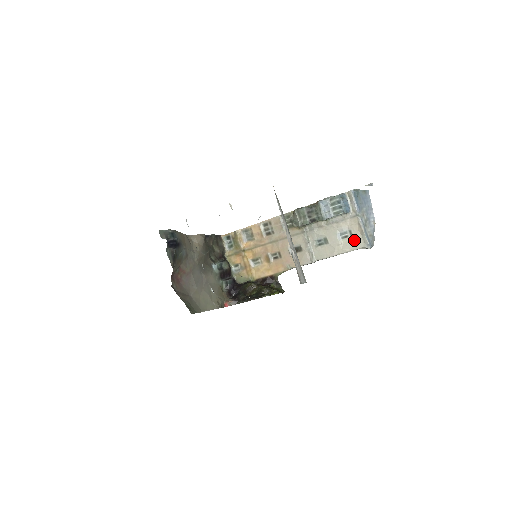
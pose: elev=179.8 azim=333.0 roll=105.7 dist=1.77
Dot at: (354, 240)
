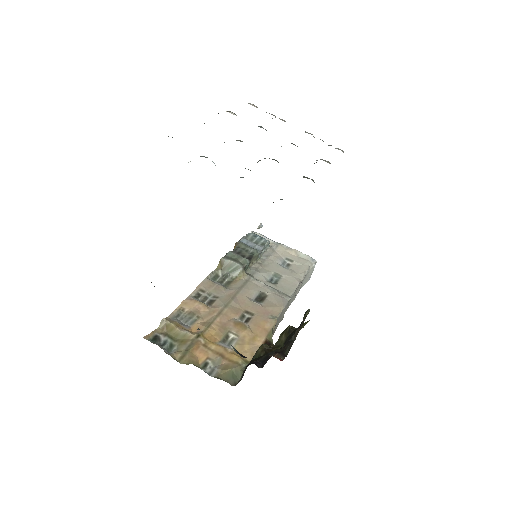
Dot at: (298, 263)
